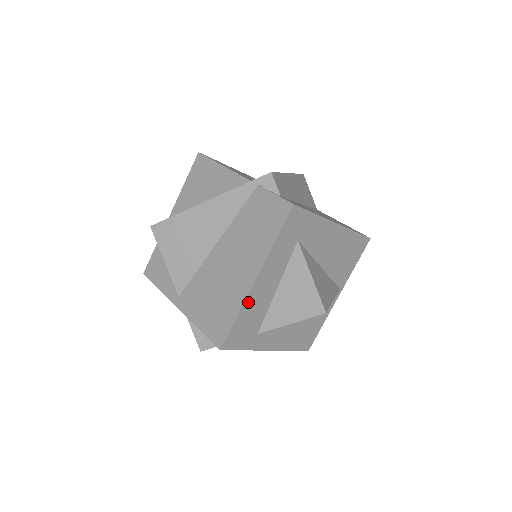
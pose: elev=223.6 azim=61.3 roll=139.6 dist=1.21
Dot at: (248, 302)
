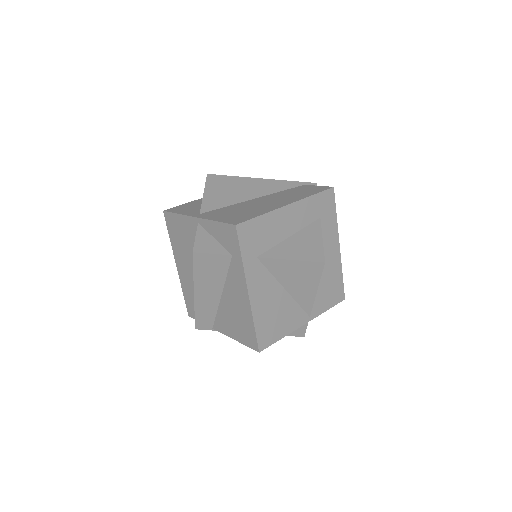
Dot at: (274, 215)
